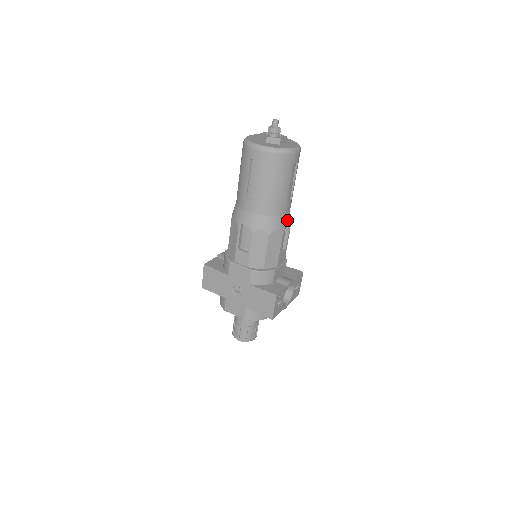
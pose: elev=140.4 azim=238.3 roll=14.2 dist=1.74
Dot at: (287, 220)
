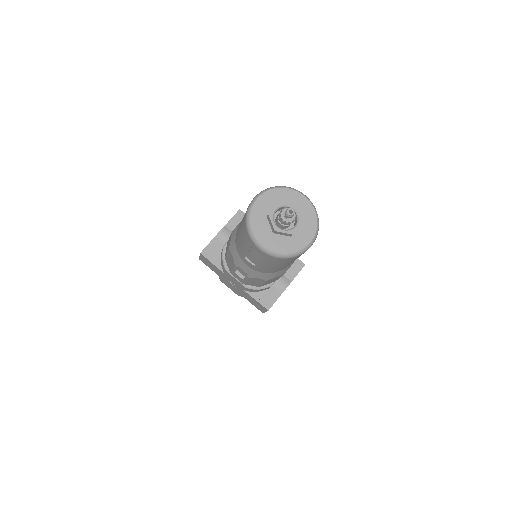
Dot at: (290, 265)
